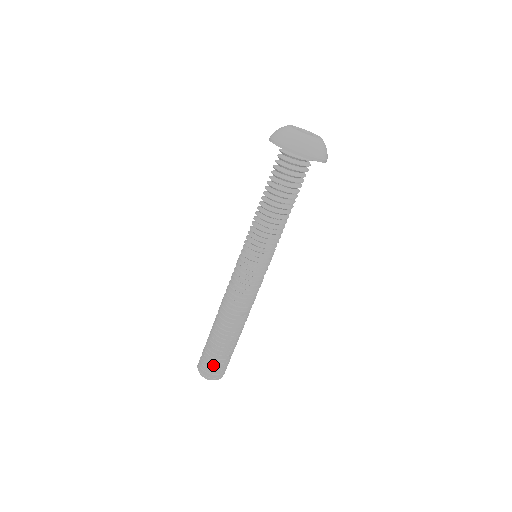
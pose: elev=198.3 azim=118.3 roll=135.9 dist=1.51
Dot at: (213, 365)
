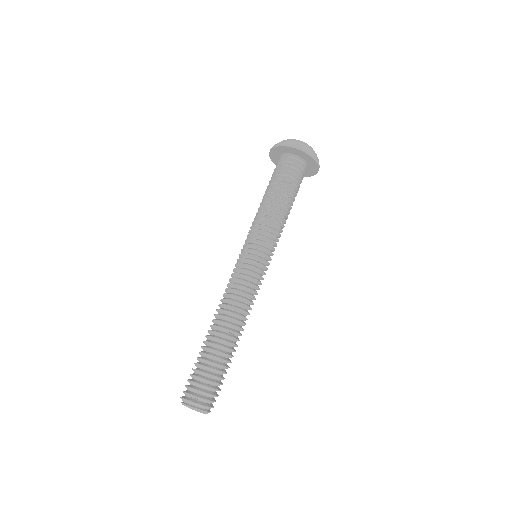
Dot at: (209, 386)
